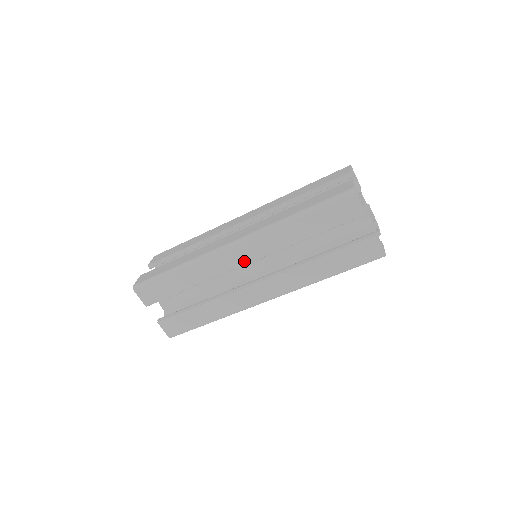
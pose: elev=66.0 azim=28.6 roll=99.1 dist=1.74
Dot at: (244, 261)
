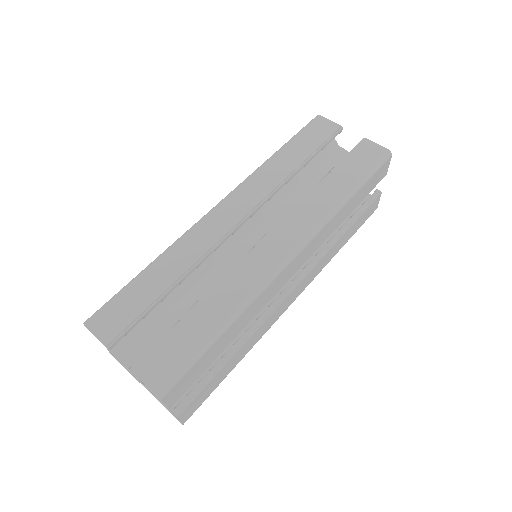
Dot at: (295, 271)
